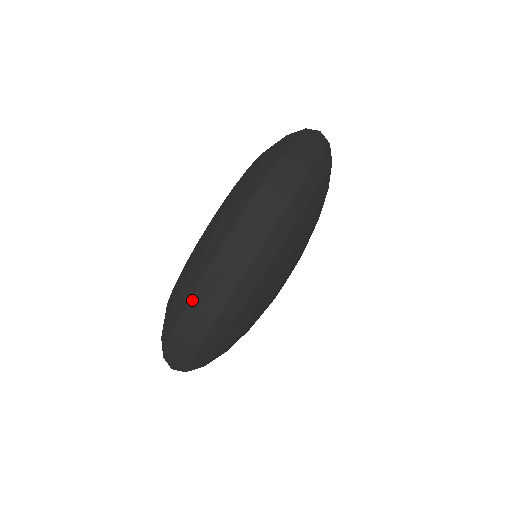
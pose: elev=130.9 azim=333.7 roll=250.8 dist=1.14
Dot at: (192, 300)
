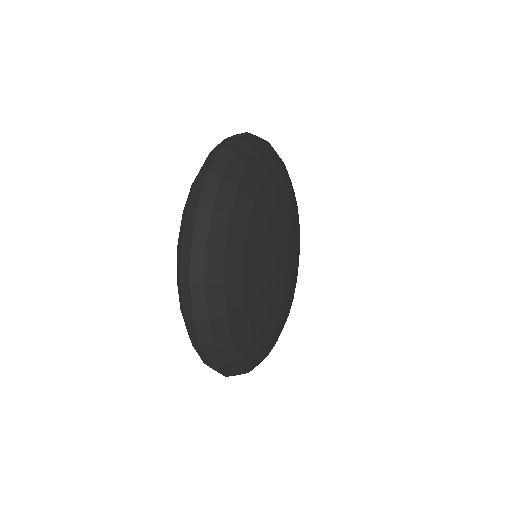
Dot at: (181, 283)
